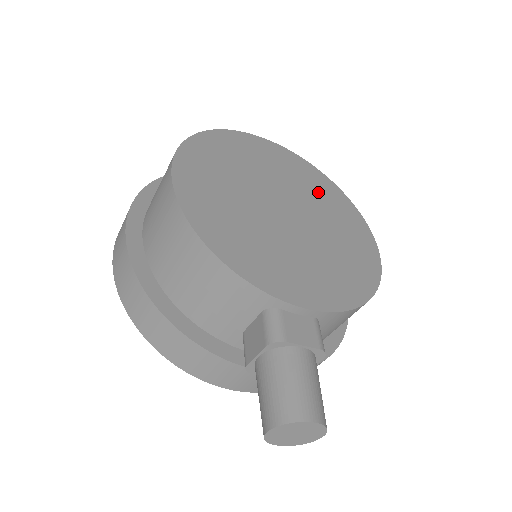
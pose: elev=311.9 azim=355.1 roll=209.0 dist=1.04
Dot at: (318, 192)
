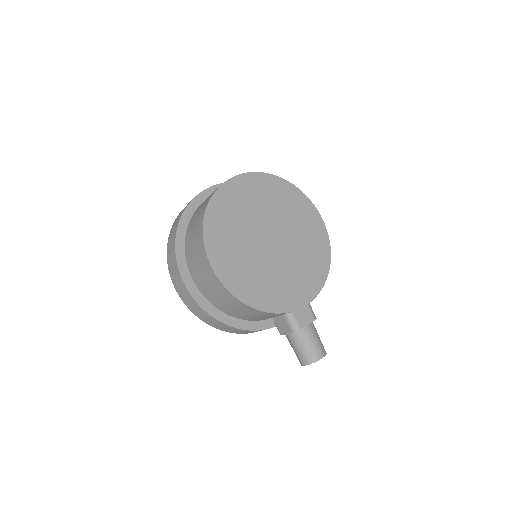
Dot at: (281, 202)
